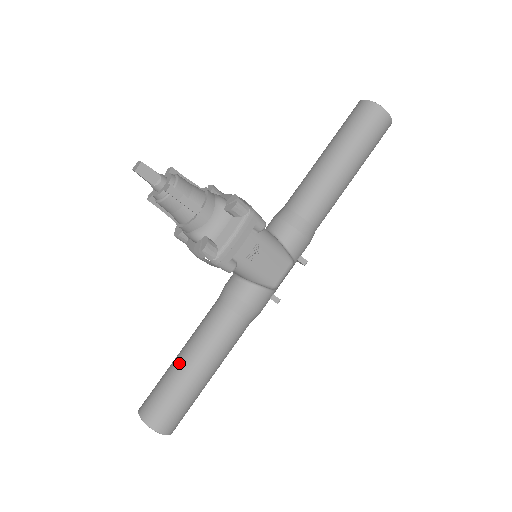
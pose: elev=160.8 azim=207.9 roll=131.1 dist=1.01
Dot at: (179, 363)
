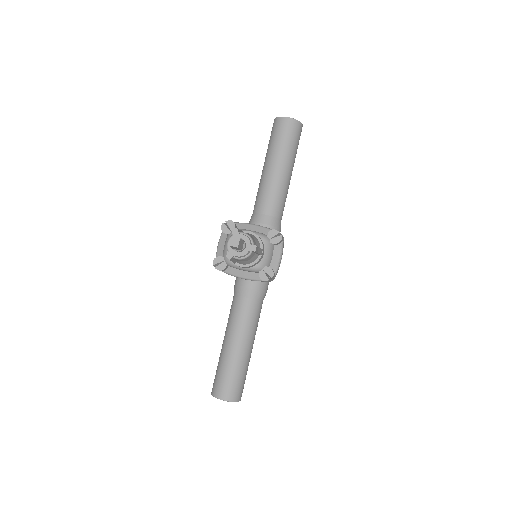
Dot at: (237, 352)
